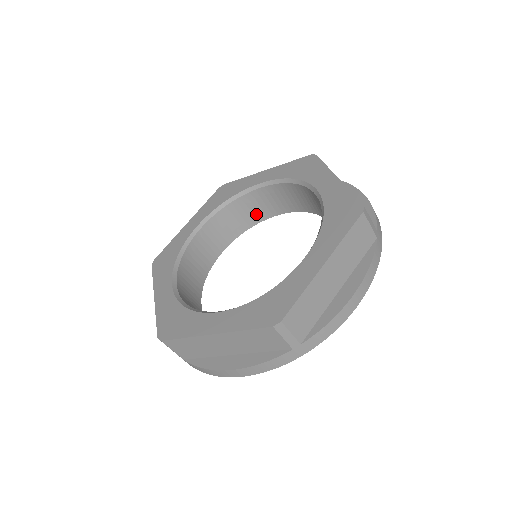
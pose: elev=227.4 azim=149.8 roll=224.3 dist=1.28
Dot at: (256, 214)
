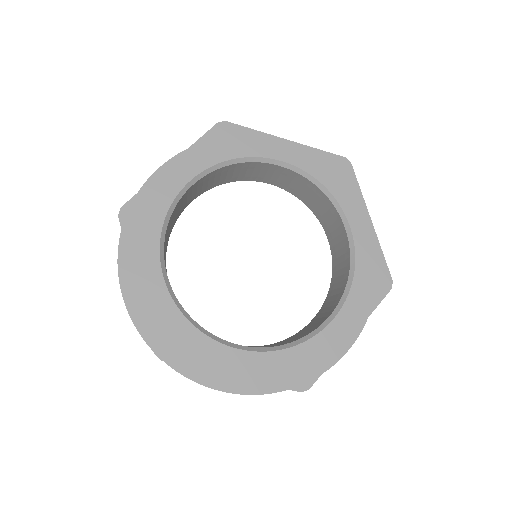
Dot at: (248, 175)
